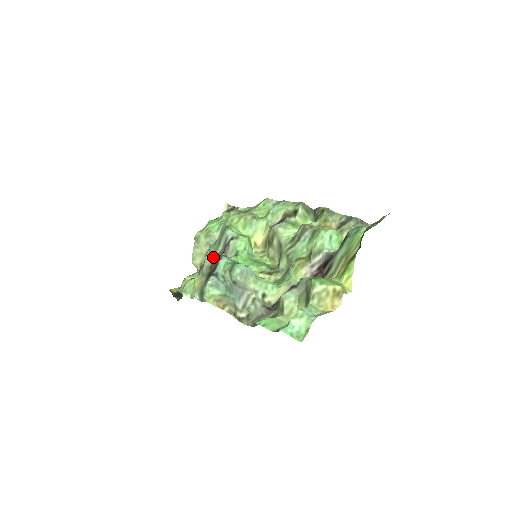
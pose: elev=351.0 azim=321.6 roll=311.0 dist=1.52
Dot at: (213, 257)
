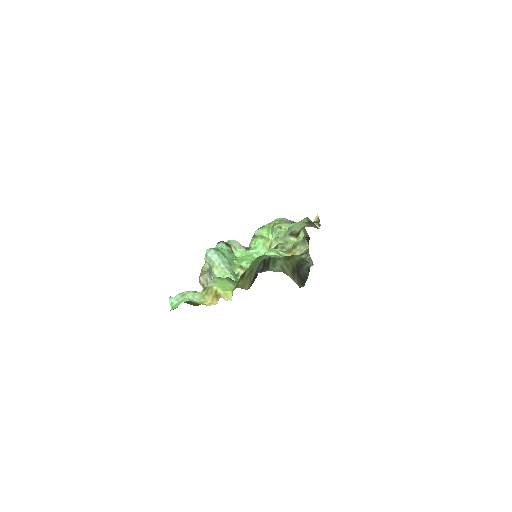
Dot at: (227, 242)
